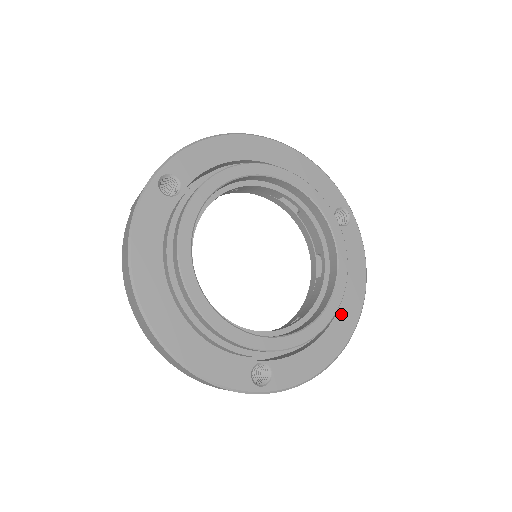
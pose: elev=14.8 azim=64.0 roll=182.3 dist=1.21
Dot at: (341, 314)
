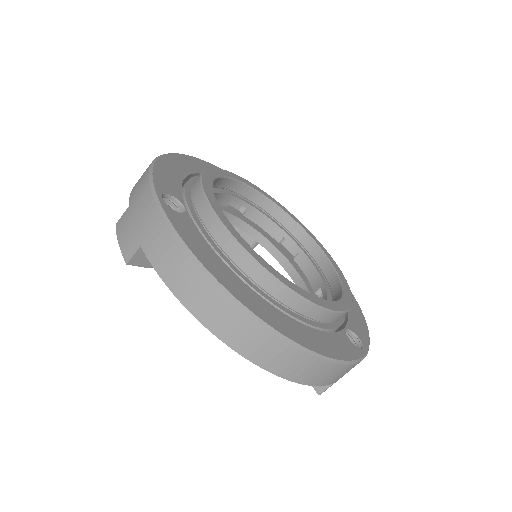
Dot at: occluded
